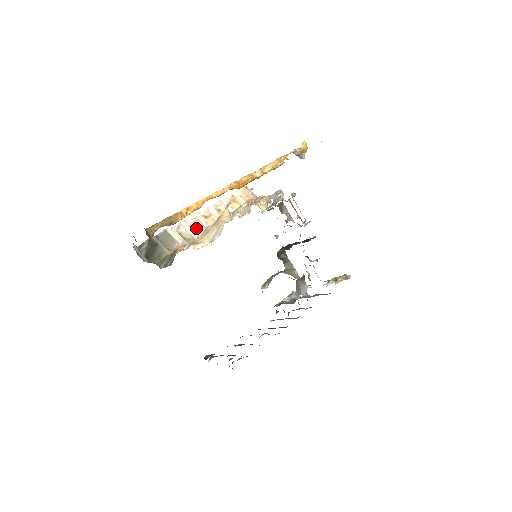
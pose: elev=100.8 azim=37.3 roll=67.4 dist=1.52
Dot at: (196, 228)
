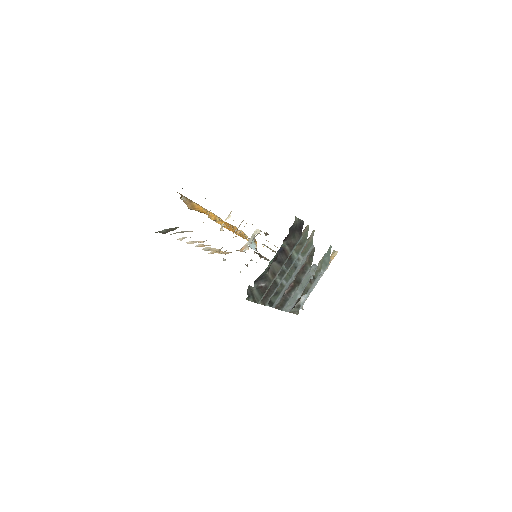
Dot at: (198, 242)
